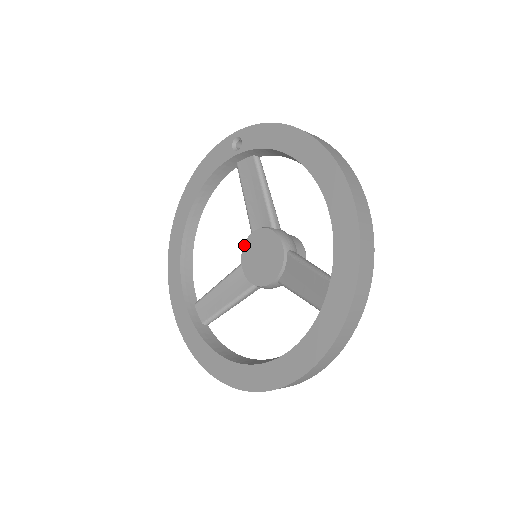
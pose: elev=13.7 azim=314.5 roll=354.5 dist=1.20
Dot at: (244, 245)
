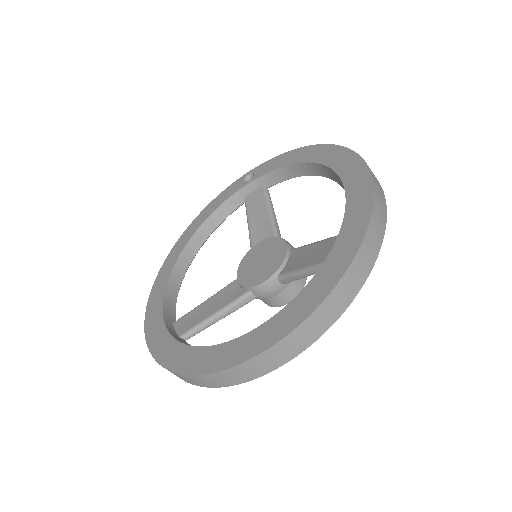
Dot at: (242, 260)
